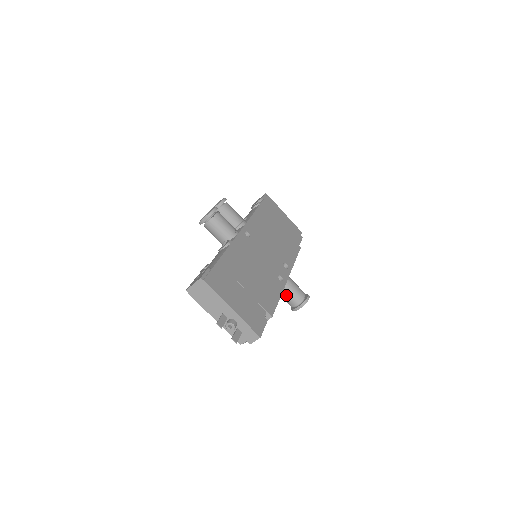
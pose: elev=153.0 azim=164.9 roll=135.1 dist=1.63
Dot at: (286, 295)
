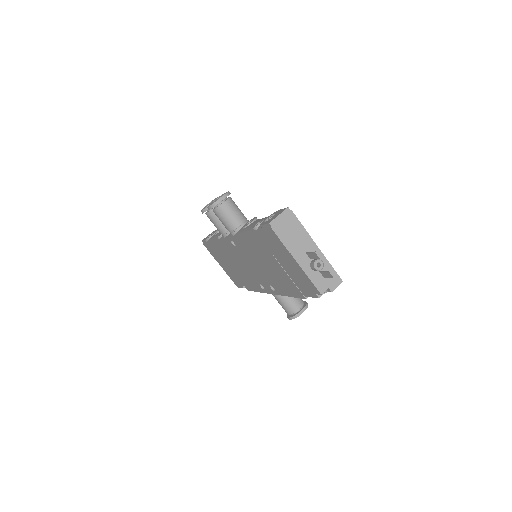
Dot at: (290, 297)
